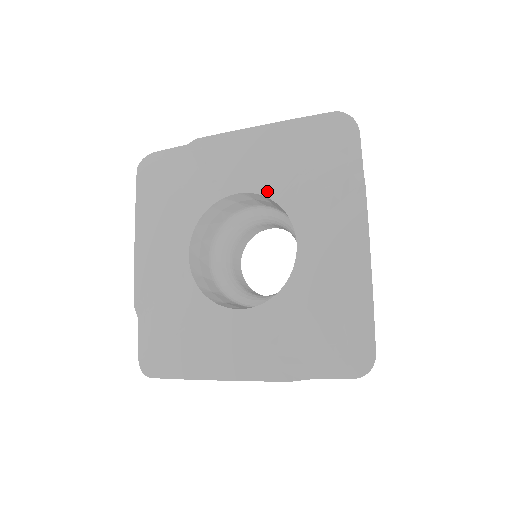
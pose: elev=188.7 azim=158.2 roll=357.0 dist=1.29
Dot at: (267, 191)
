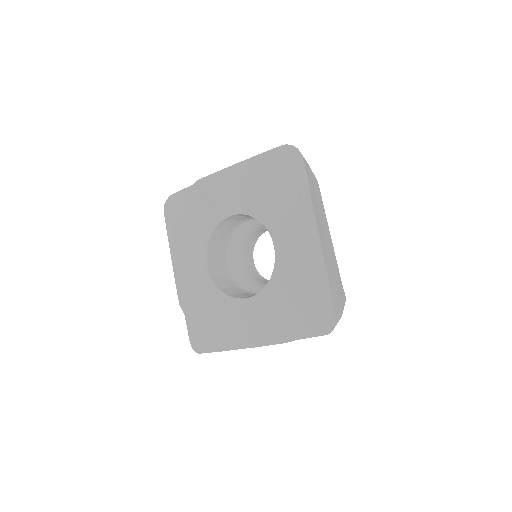
Dot at: (249, 211)
